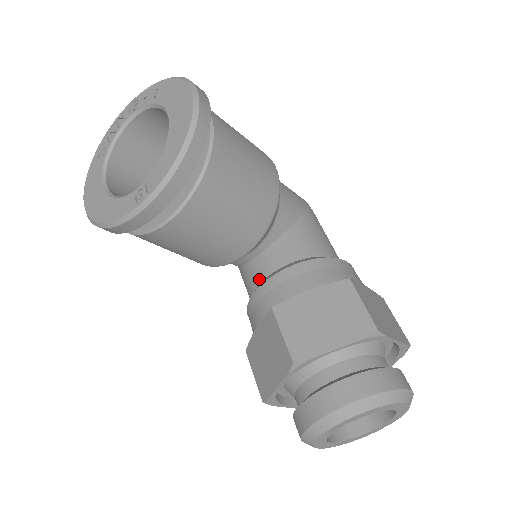
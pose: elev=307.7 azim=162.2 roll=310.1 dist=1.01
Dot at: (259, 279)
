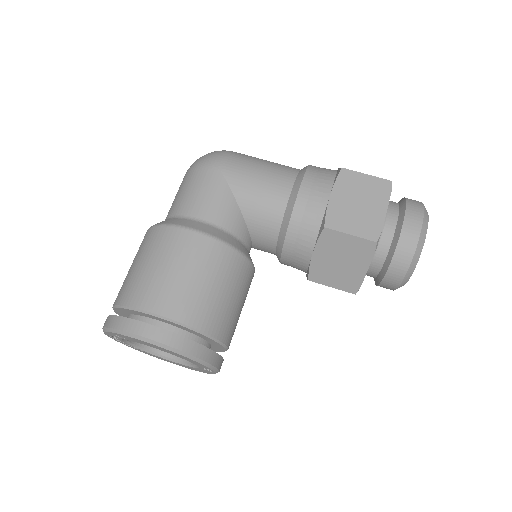
Dot at: occluded
